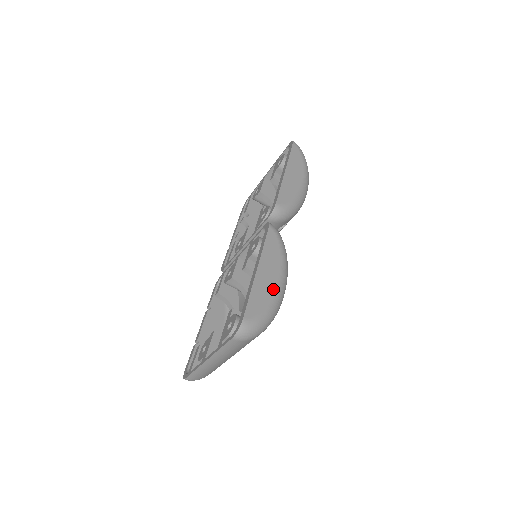
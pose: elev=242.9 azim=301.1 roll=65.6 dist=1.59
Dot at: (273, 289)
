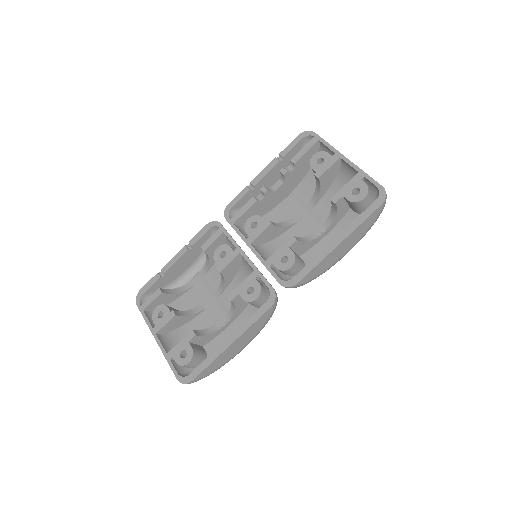
Dot at: (232, 356)
